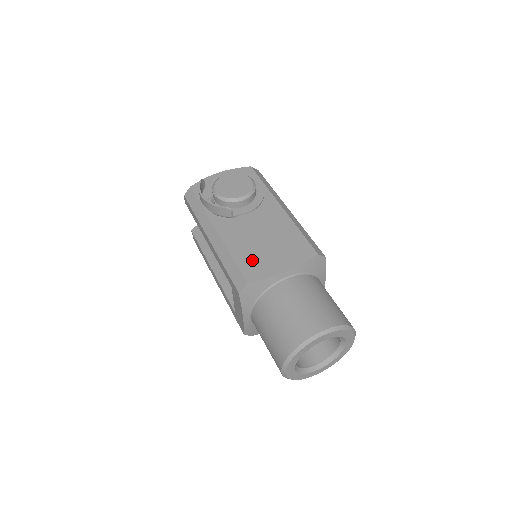
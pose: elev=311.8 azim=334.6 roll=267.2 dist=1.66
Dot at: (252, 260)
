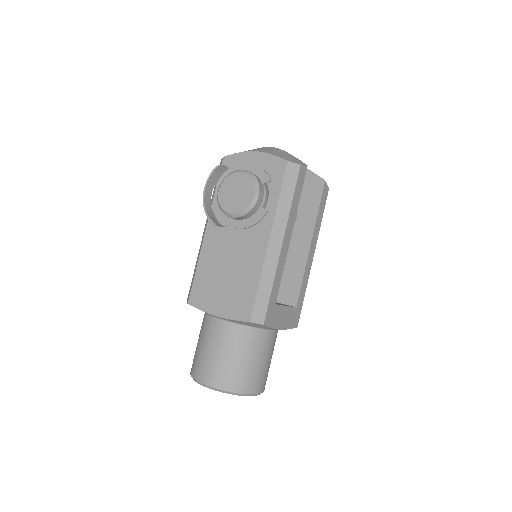
Dot at: (205, 284)
